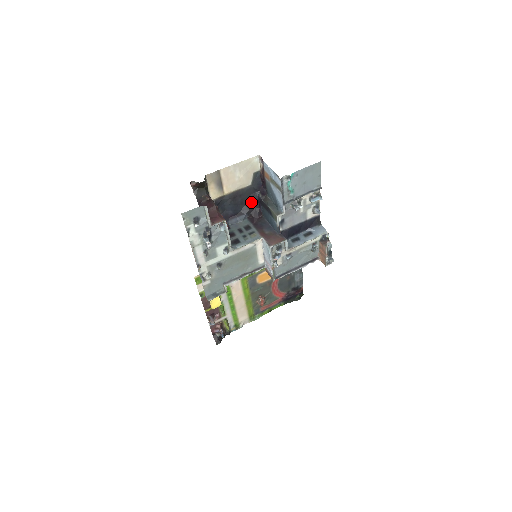
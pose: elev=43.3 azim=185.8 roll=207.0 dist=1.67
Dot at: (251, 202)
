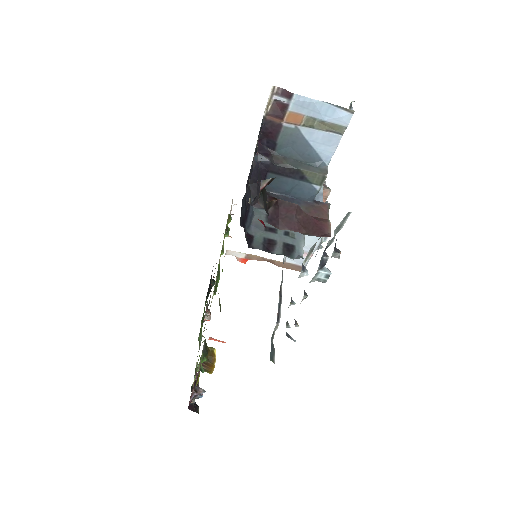
Dot at: (250, 177)
